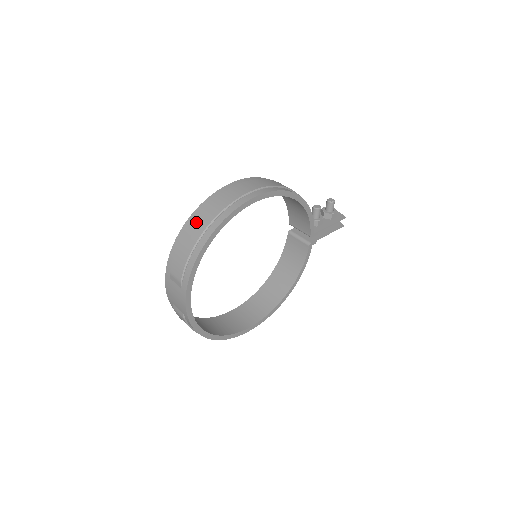
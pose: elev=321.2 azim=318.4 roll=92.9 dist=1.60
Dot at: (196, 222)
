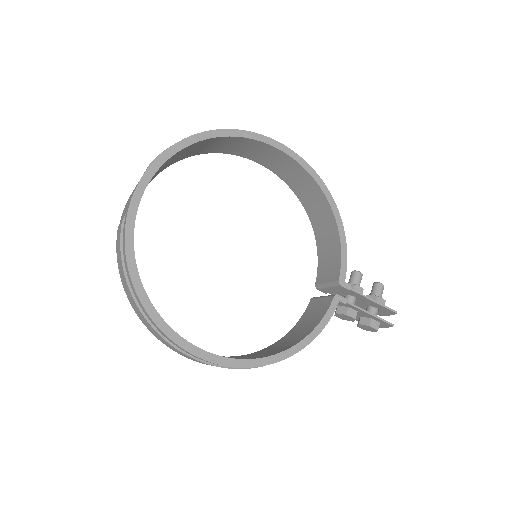
Dot at: occluded
